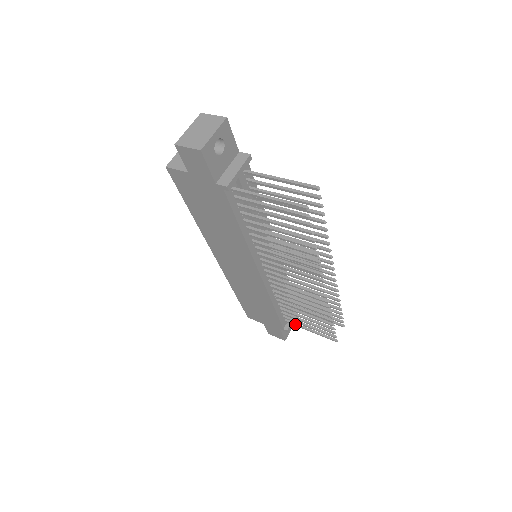
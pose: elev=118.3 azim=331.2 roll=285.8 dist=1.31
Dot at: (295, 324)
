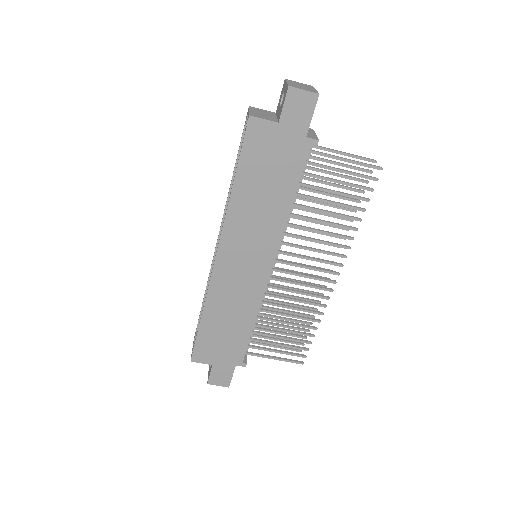
Dot at: (256, 354)
